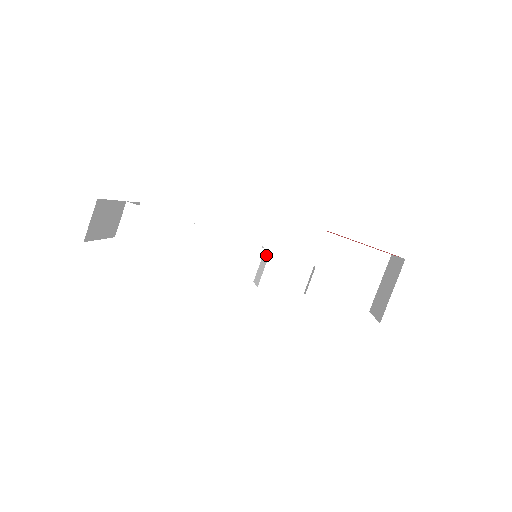
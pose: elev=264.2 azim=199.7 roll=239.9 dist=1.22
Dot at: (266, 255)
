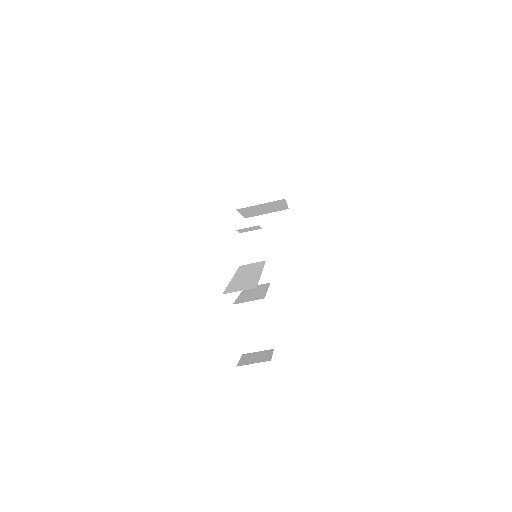
Dot at: (266, 275)
